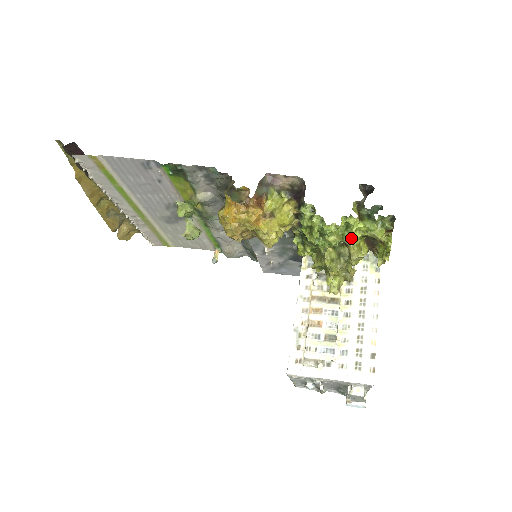
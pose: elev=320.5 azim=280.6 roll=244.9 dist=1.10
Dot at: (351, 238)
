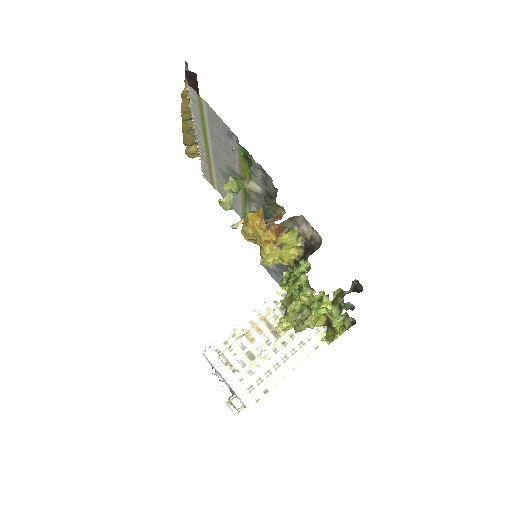
Dot at: (316, 309)
